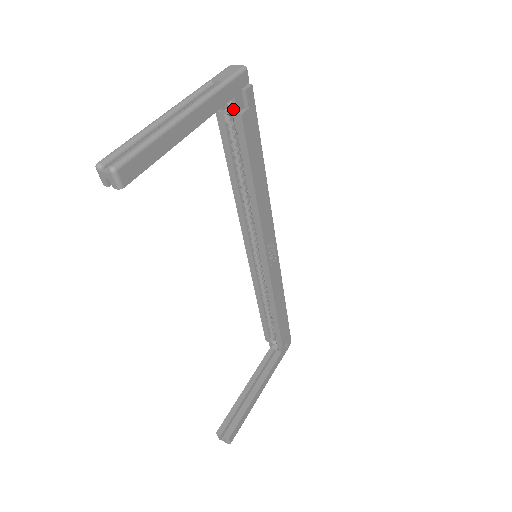
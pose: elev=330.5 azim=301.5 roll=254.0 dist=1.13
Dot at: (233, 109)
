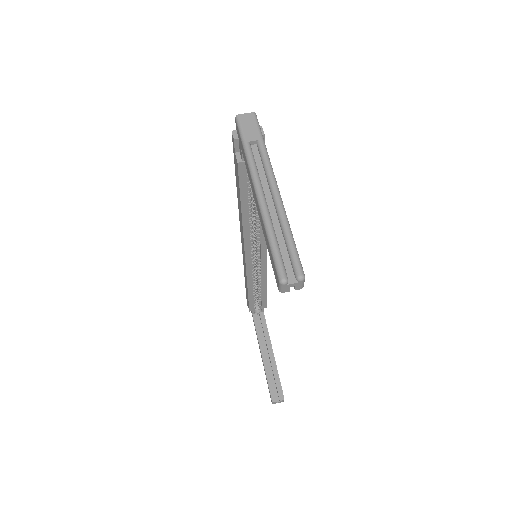
Dot at: occluded
